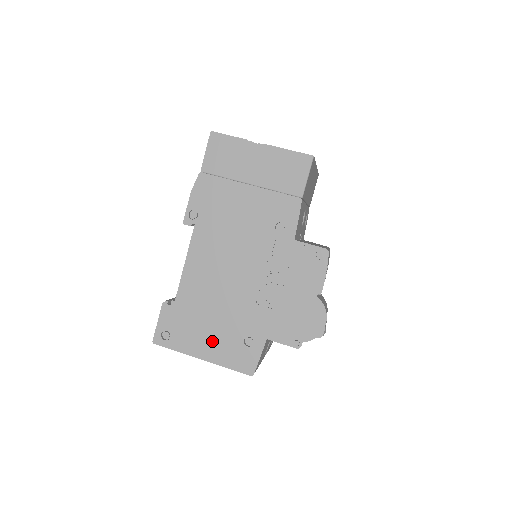
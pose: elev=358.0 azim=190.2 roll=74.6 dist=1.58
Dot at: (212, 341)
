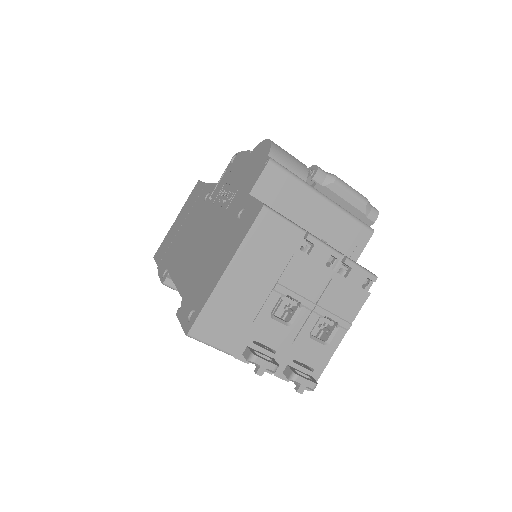
Dot at: (221, 257)
